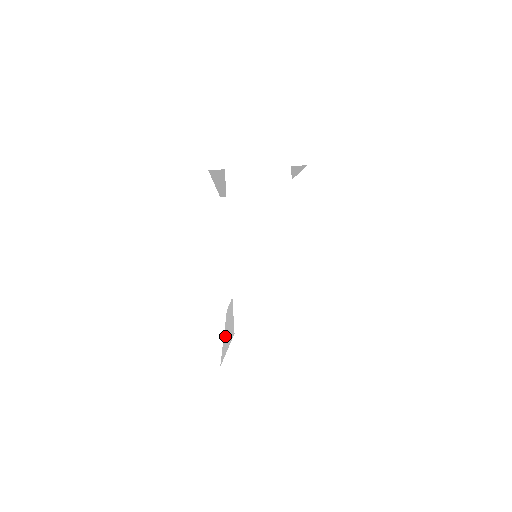
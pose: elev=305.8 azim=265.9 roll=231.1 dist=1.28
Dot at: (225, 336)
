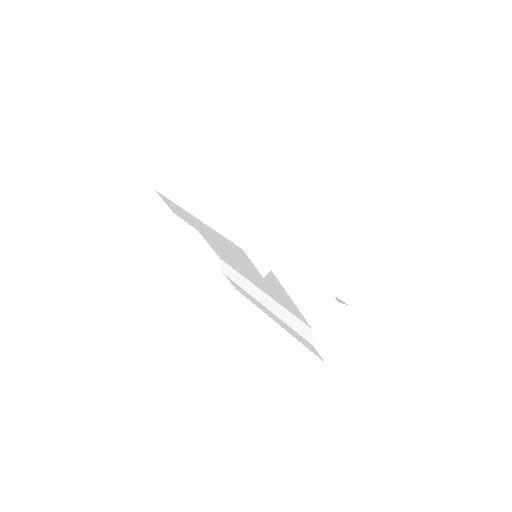
Dot at: (278, 315)
